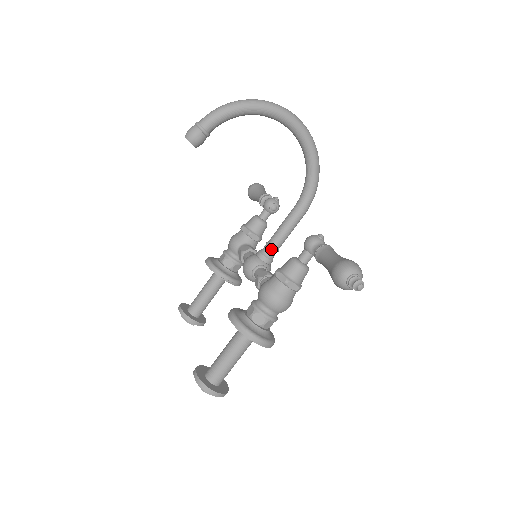
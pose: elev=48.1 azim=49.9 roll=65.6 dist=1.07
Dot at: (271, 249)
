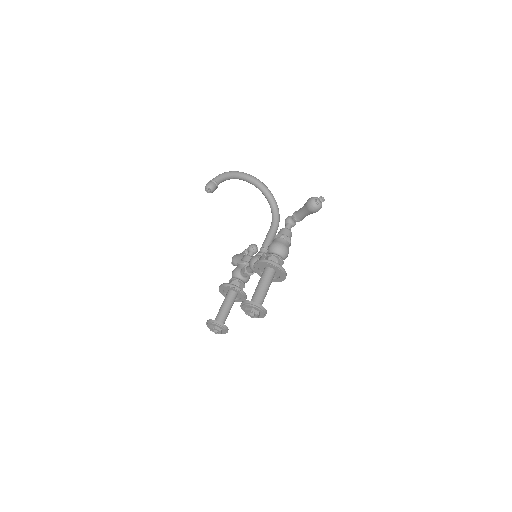
Dot at: (264, 249)
